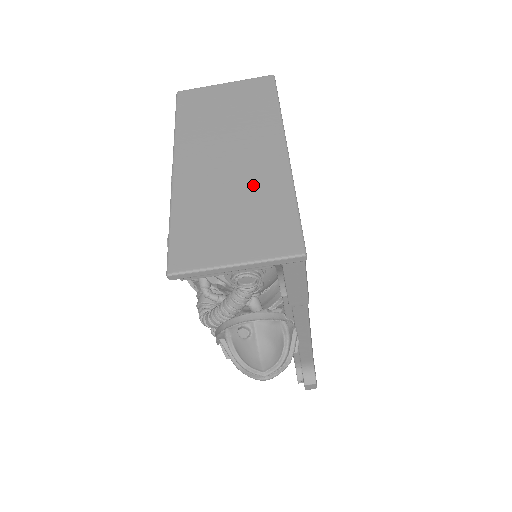
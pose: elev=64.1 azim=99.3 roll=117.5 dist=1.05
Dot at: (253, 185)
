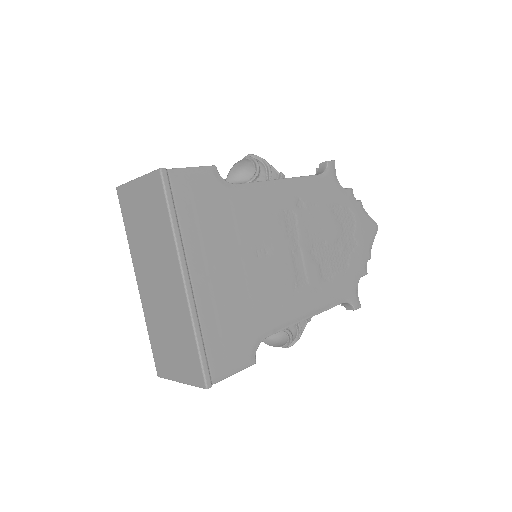
Dot at: (174, 317)
